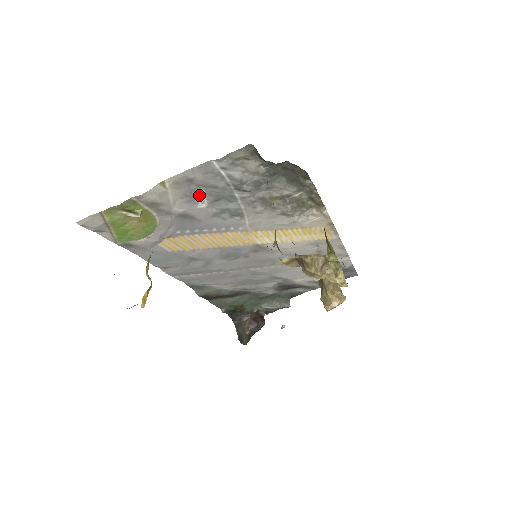
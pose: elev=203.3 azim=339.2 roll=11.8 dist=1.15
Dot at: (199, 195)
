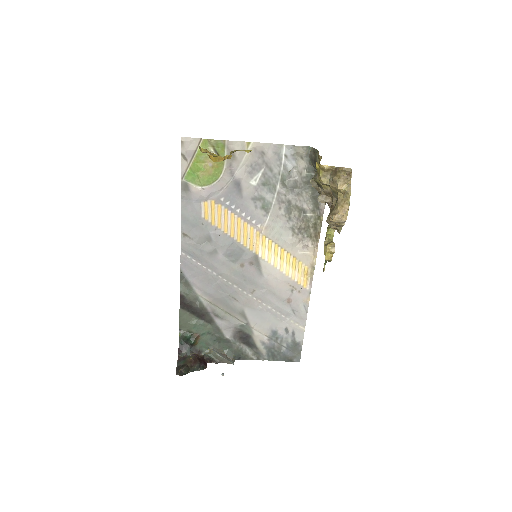
Dot at: (258, 171)
